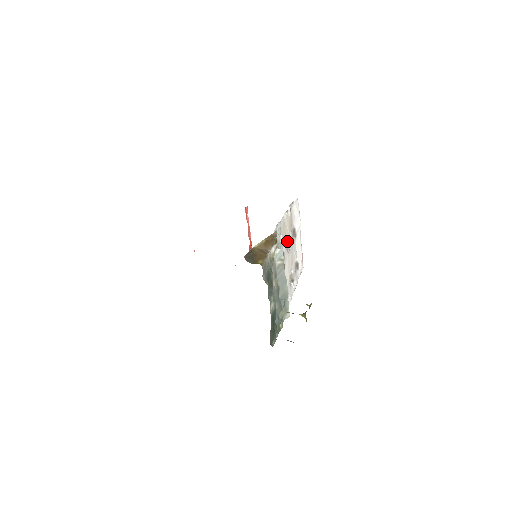
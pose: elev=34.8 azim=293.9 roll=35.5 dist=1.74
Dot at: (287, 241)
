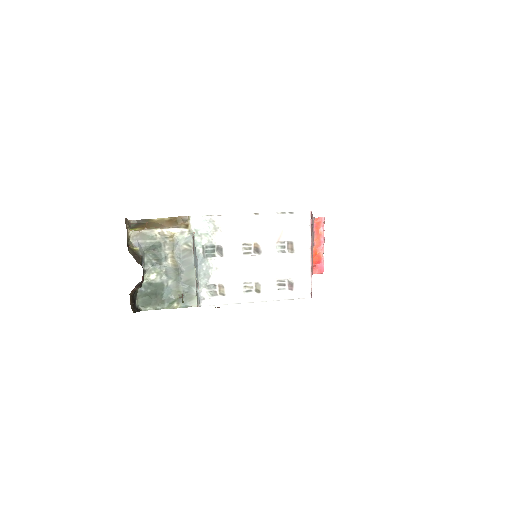
Dot at: (253, 245)
